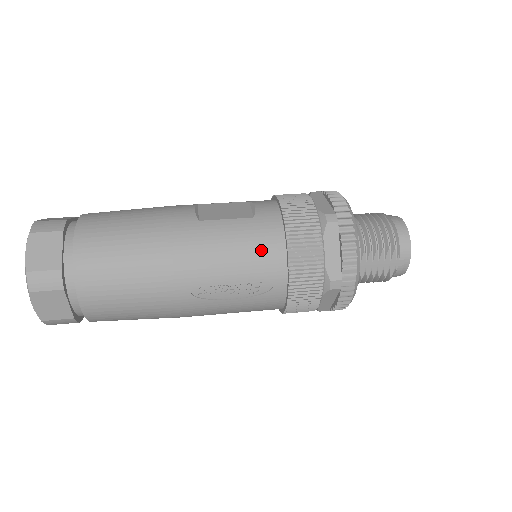
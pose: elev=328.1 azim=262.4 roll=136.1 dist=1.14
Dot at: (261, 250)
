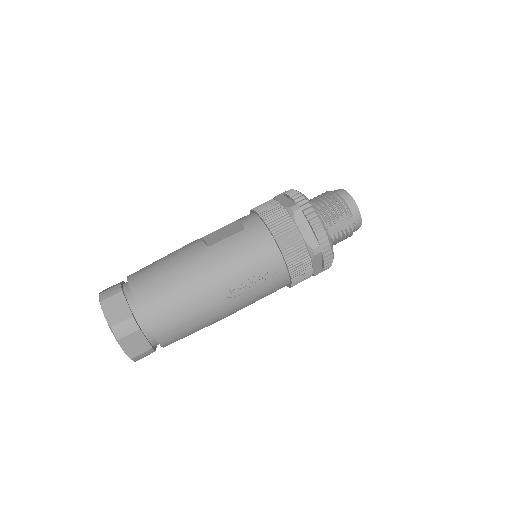
Dot at: (258, 248)
